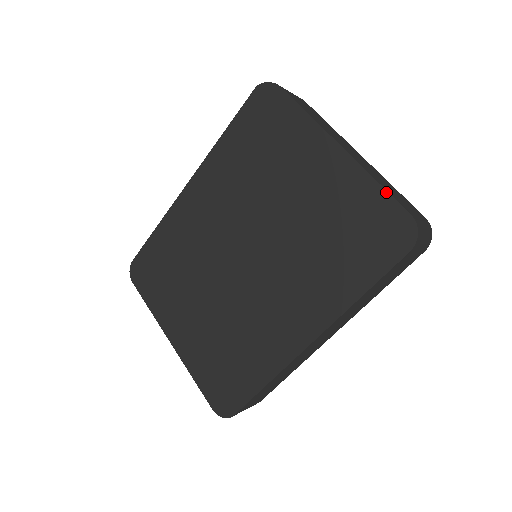
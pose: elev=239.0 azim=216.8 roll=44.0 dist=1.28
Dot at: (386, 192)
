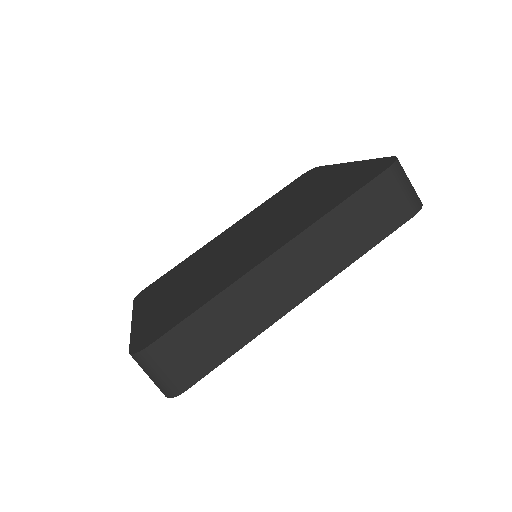
Dot at: (376, 159)
